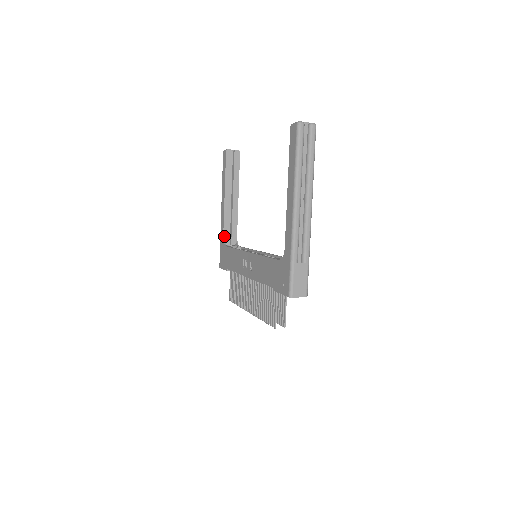
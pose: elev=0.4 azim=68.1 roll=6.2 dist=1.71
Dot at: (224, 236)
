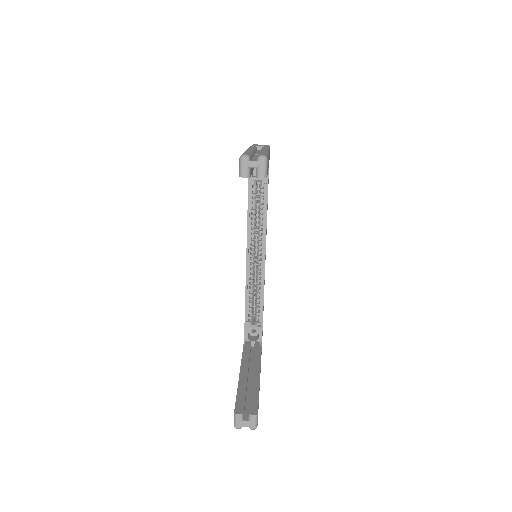
Dot at: occluded
